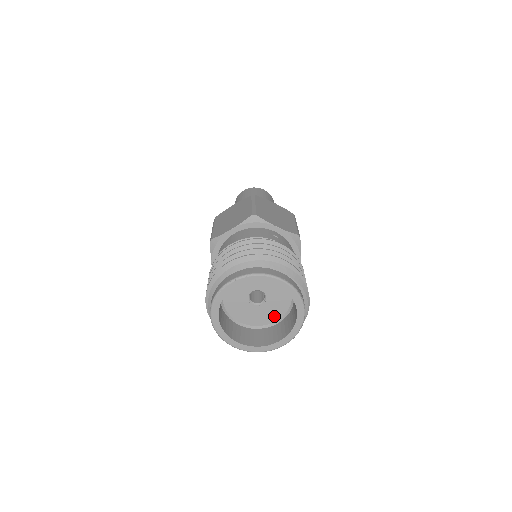
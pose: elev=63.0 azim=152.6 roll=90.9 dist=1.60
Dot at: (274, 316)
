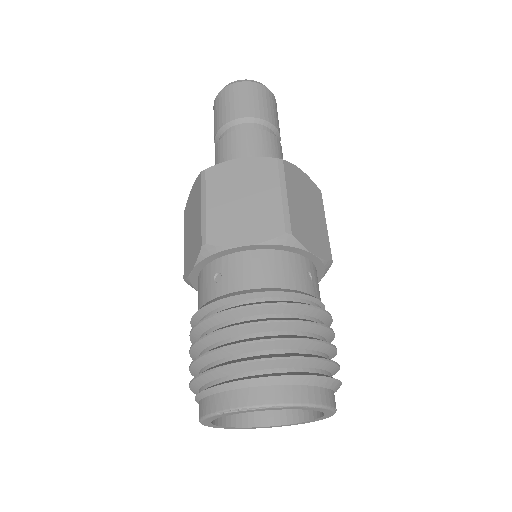
Dot at: occluded
